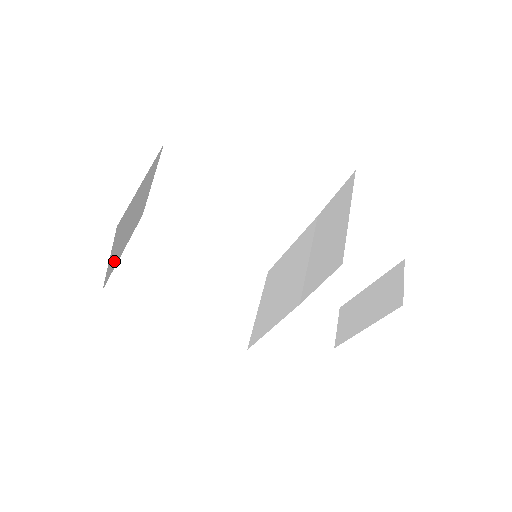
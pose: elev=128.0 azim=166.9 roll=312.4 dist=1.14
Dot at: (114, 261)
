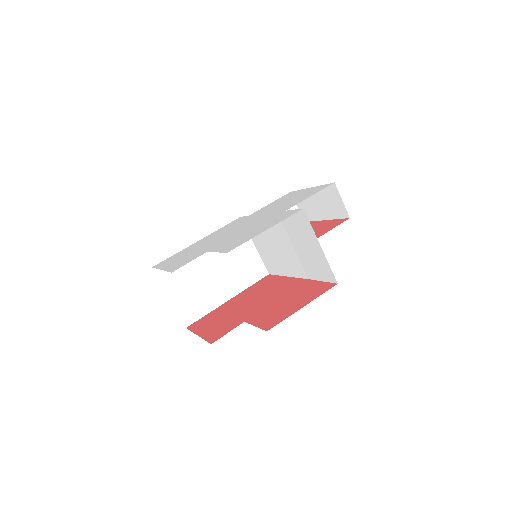
Dot at: occluded
